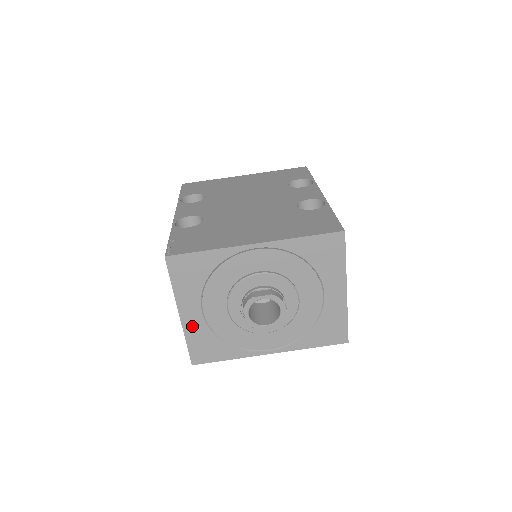
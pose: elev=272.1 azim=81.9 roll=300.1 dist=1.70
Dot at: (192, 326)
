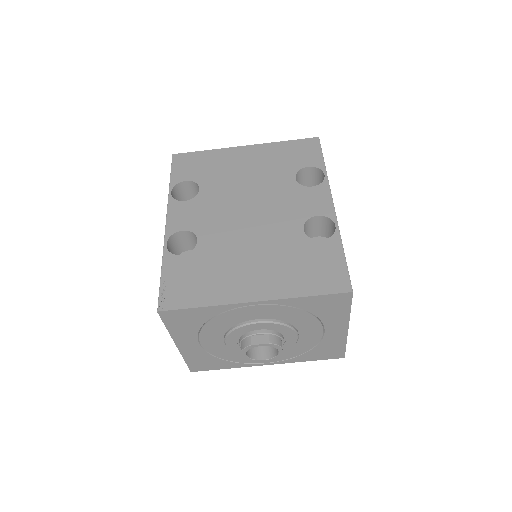
Dot at: (190, 351)
